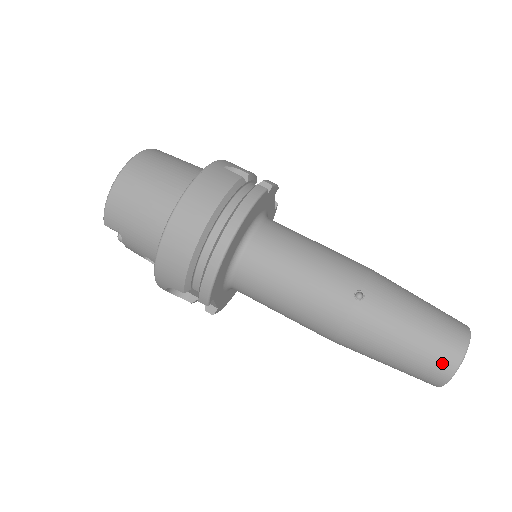
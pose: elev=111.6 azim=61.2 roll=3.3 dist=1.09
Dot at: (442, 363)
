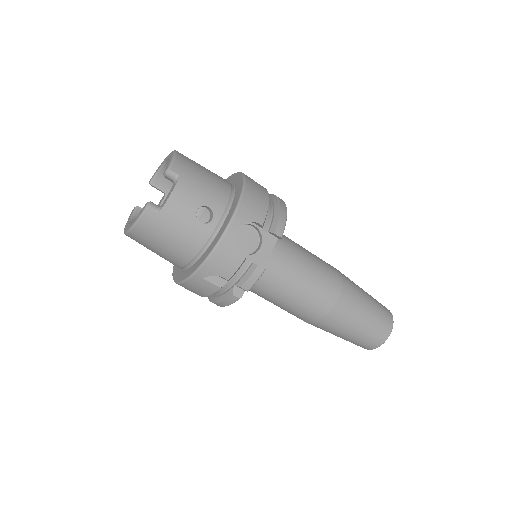
Dot at: occluded
